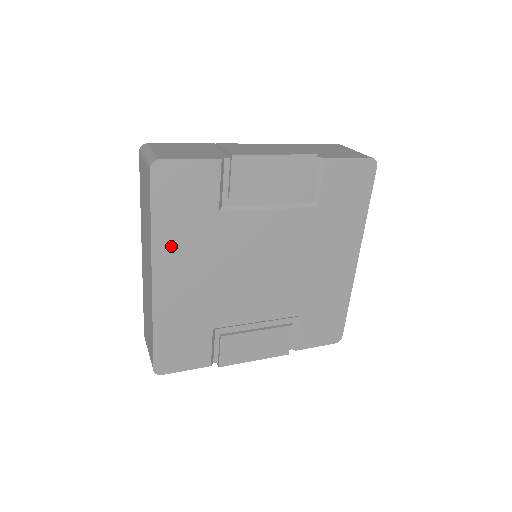
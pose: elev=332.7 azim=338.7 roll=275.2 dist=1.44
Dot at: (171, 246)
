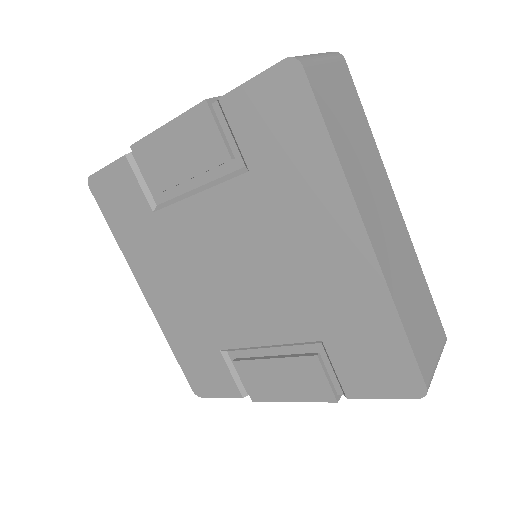
Dot at: (138, 257)
